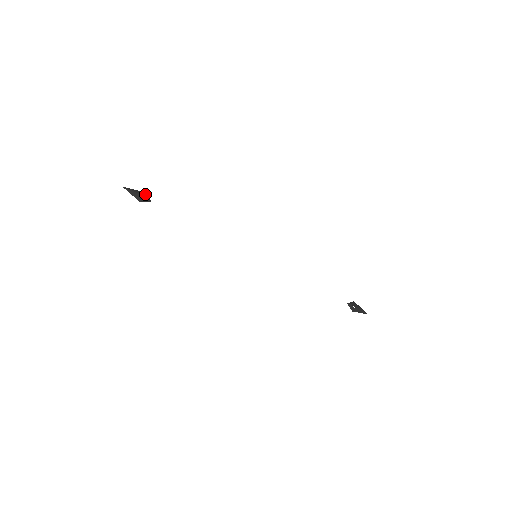
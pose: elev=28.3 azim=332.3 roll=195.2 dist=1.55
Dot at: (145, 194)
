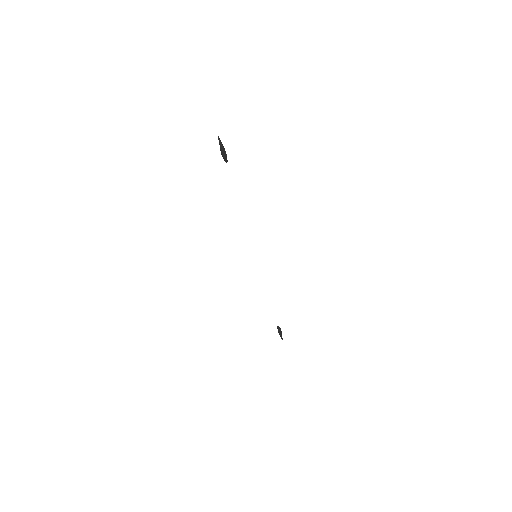
Dot at: (226, 154)
